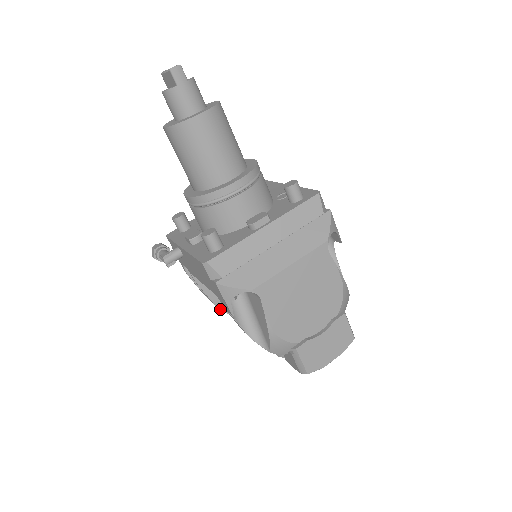
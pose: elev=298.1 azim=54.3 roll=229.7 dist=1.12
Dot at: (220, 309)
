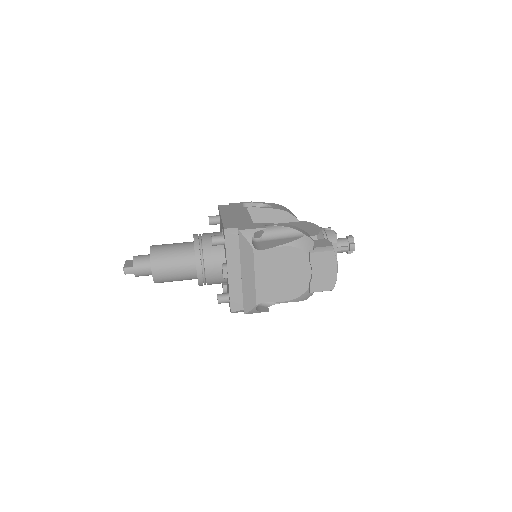
Dot at: occluded
